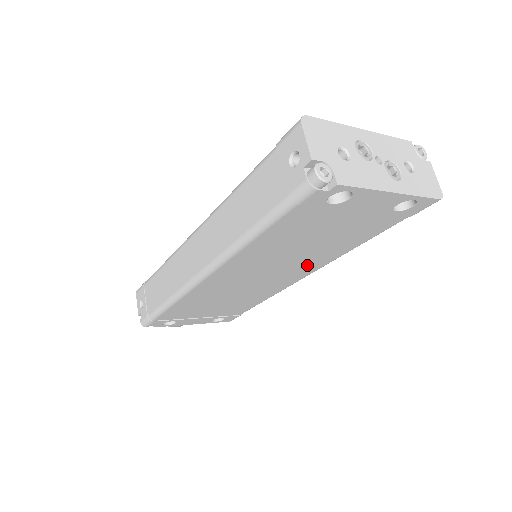
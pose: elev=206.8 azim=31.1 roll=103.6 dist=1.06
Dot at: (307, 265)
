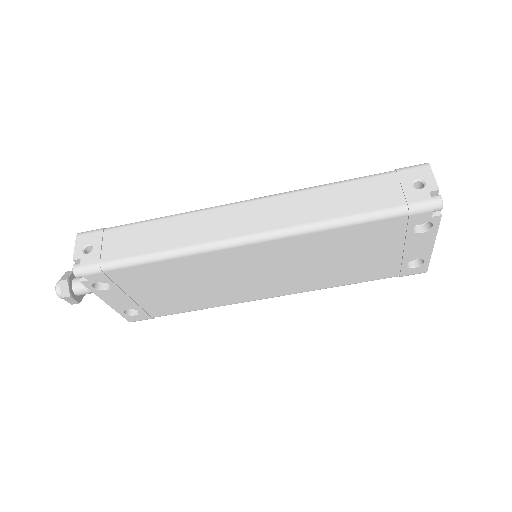
Dot at: (297, 283)
